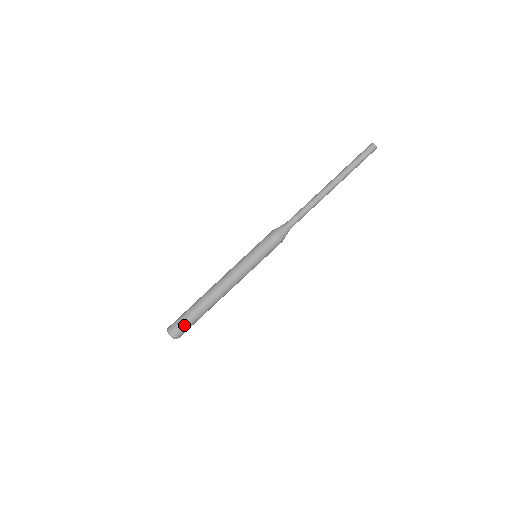
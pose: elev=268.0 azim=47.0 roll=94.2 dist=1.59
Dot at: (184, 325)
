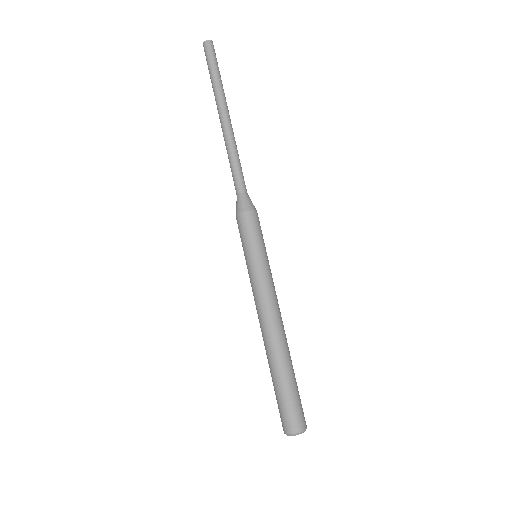
Dot at: (294, 406)
